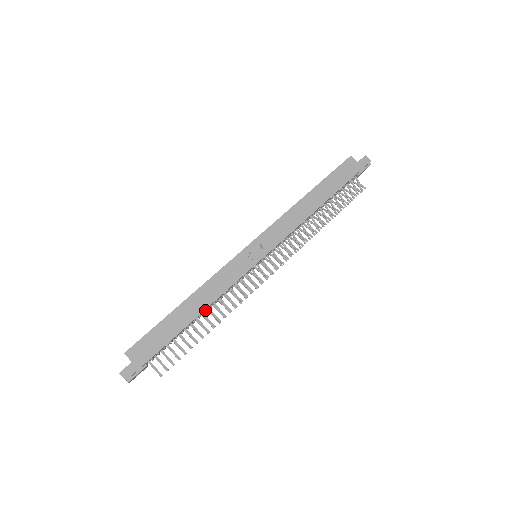
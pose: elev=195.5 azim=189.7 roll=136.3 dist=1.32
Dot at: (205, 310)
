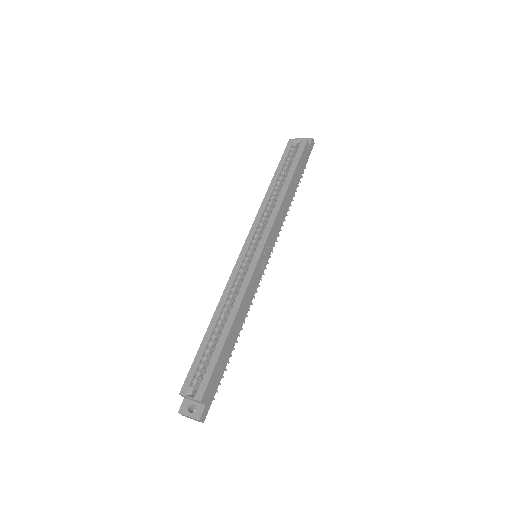
Dot at: occluded
